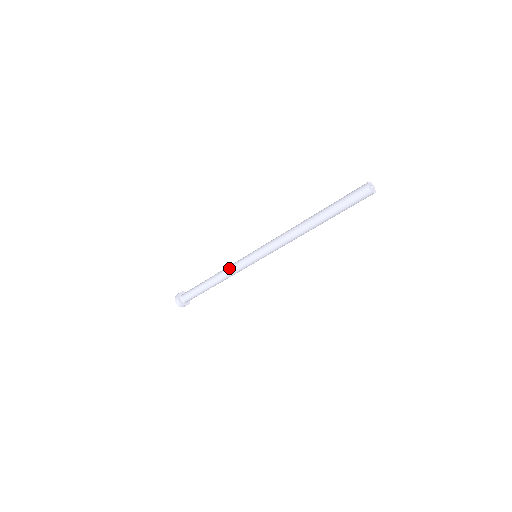
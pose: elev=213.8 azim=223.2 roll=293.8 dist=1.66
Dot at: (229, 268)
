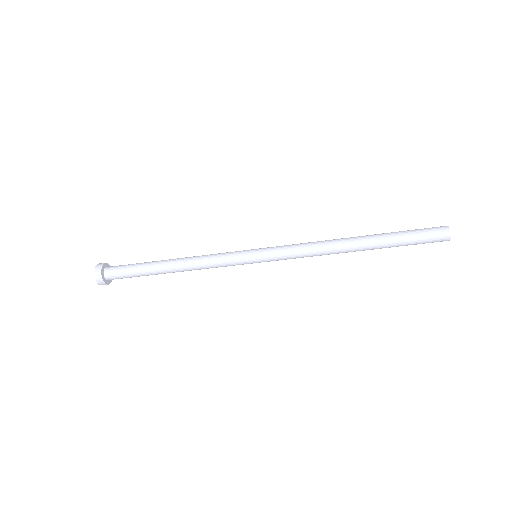
Dot at: (209, 258)
